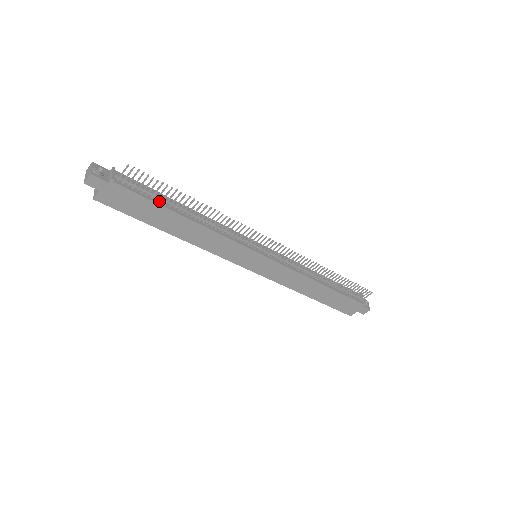
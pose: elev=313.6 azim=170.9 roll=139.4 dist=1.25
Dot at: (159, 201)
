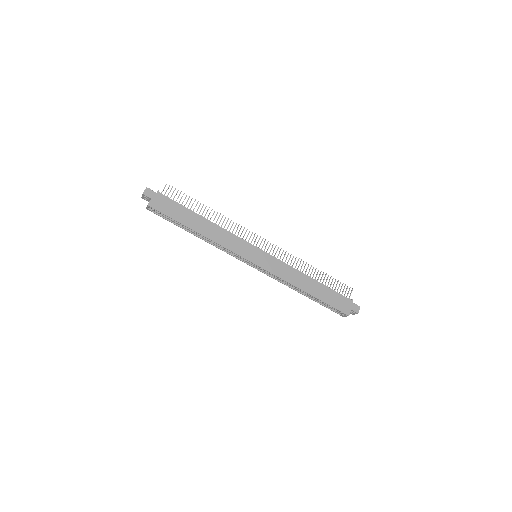
Dot at: (186, 209)
